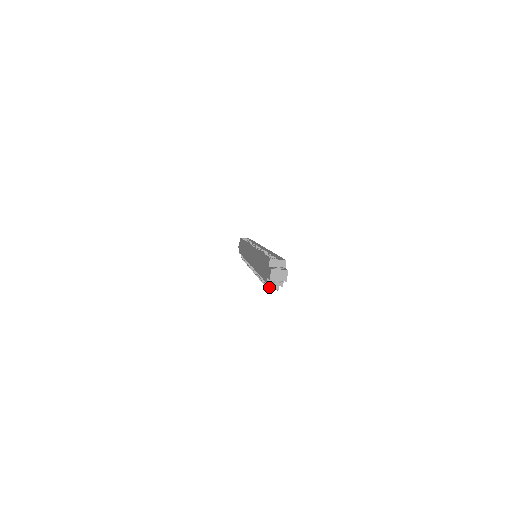
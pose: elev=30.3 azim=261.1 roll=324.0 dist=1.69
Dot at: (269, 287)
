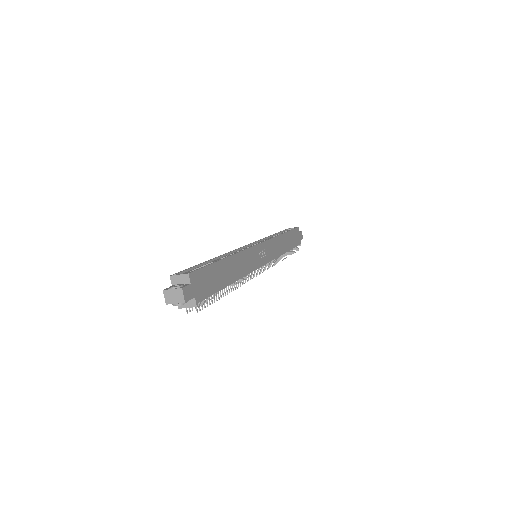
Dot at: (186, 309)
